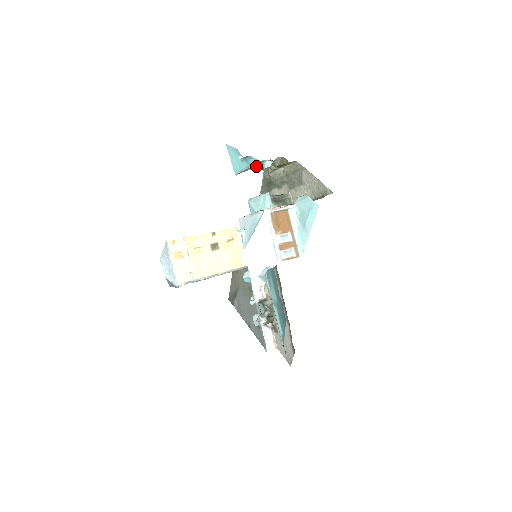
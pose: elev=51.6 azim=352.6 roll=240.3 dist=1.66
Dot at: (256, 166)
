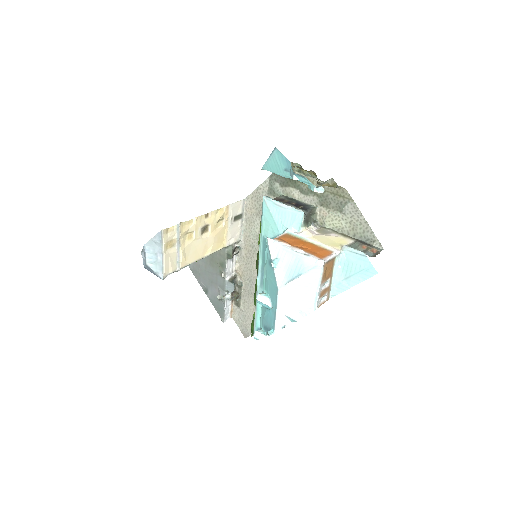
Dot at: occluded
